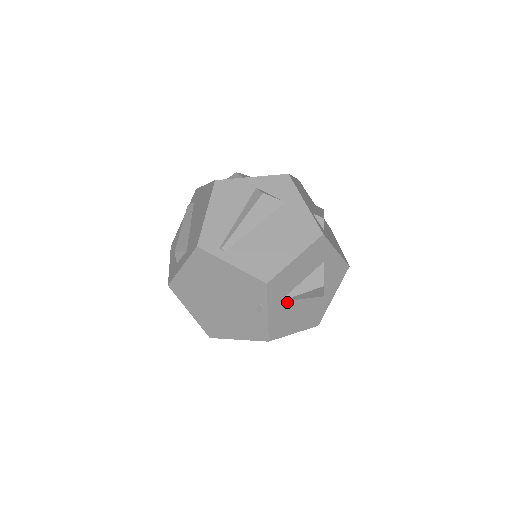
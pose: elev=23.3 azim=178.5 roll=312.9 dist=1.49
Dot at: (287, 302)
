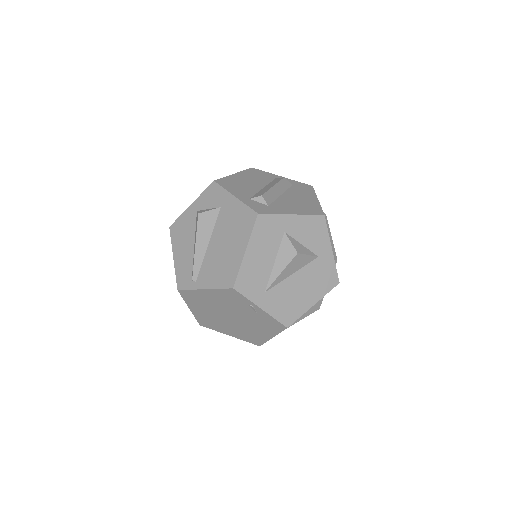
Dot at: (275, 288)
